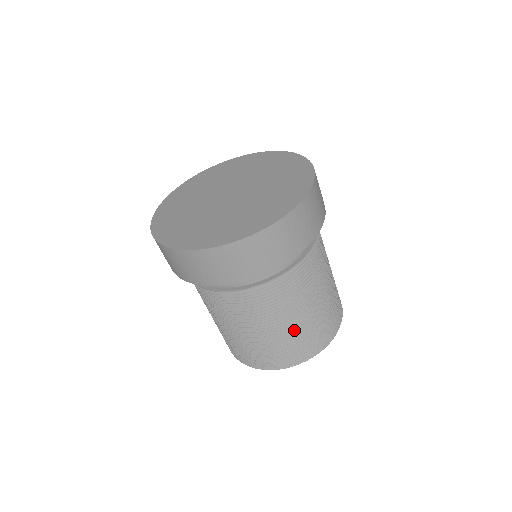
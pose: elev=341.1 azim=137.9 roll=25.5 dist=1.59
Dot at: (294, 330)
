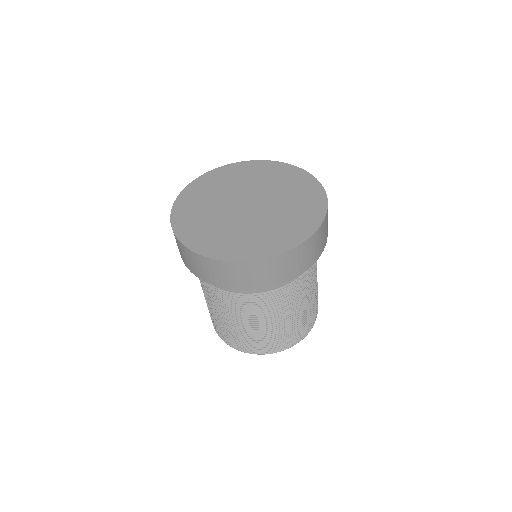
Dot at: (256, 331)
